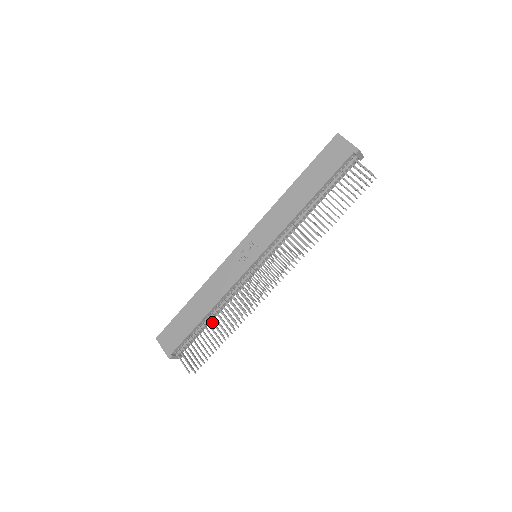
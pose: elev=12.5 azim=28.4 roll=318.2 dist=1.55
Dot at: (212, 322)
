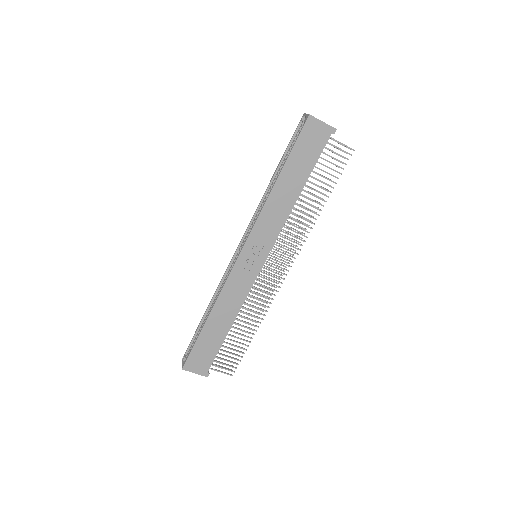
Dot at: (238, 329)
